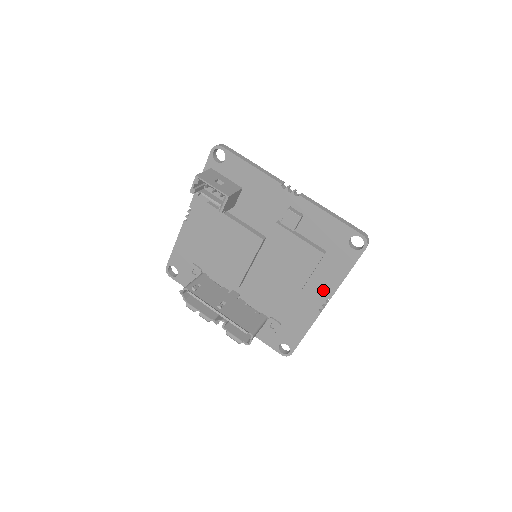
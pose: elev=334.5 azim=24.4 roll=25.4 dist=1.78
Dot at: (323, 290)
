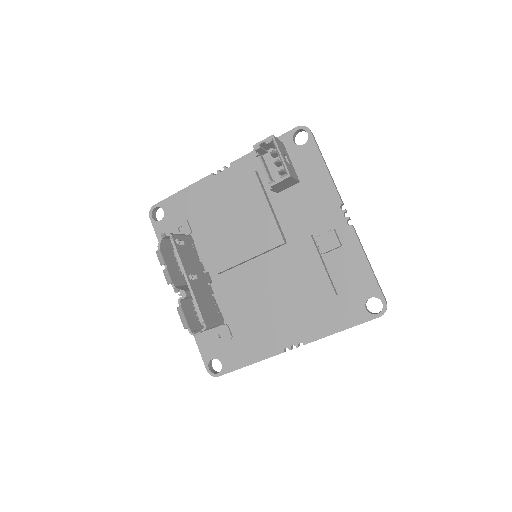
Dot at: (304, 331)
